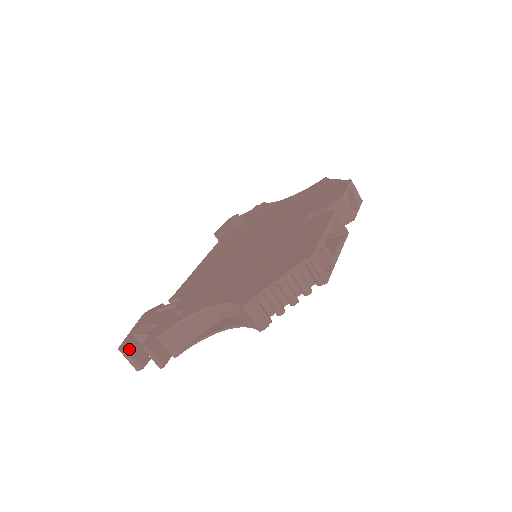
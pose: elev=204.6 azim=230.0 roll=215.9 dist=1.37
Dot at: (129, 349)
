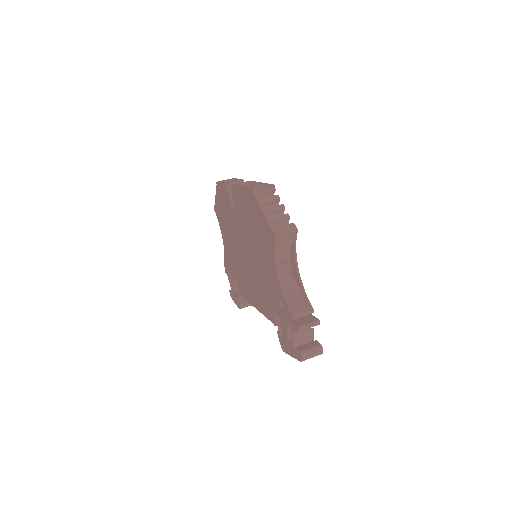
Dot at: (302, 351)
